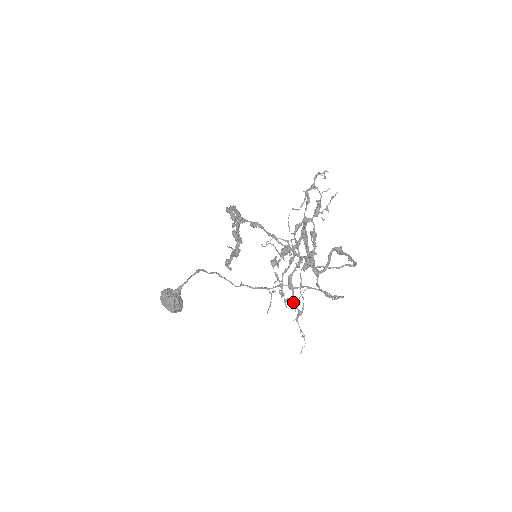
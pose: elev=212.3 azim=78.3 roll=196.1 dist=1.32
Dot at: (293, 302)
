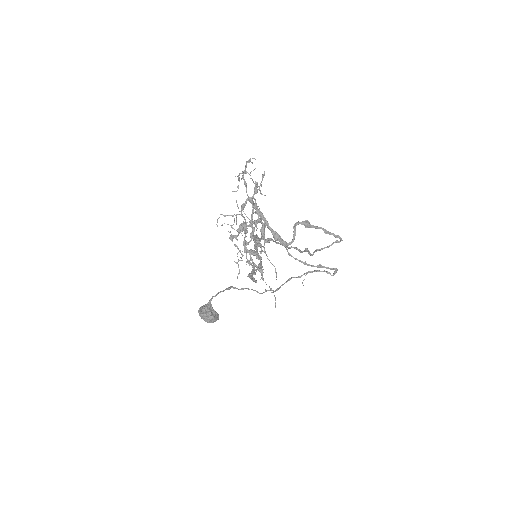
Dot at: (253, 263)
